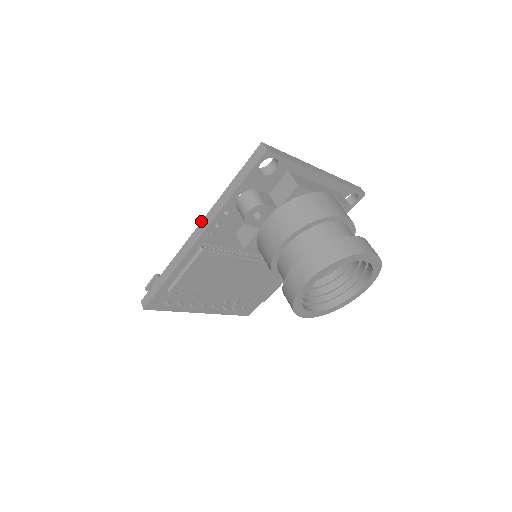
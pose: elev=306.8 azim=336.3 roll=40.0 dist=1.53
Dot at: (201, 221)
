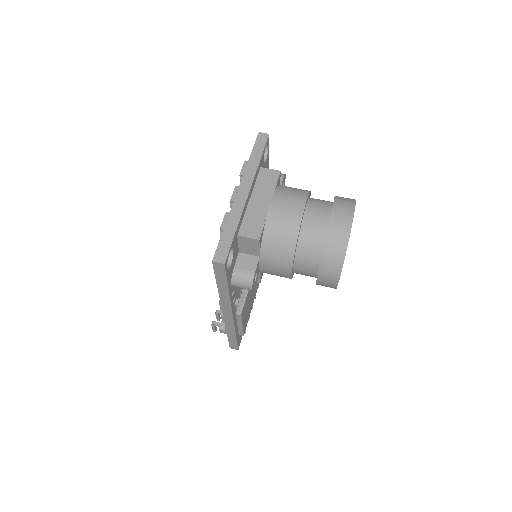
Dot at: occluded
